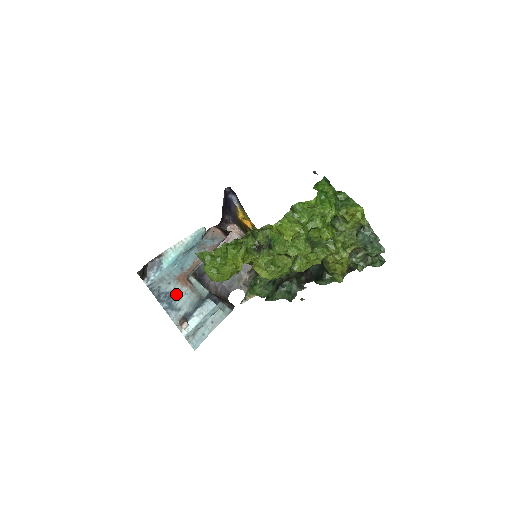
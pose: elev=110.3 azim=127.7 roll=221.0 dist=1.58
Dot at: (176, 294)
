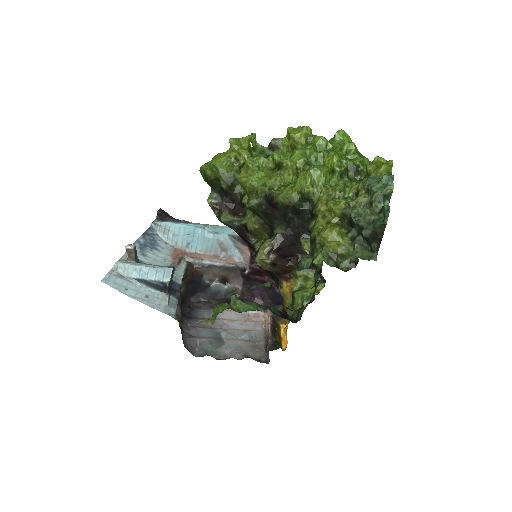
Dot at: (159, 251)
